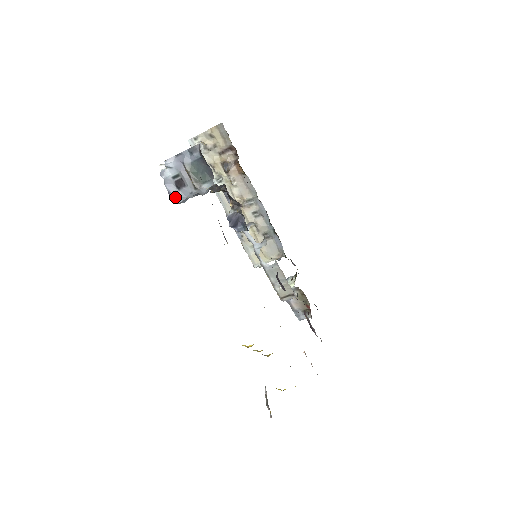
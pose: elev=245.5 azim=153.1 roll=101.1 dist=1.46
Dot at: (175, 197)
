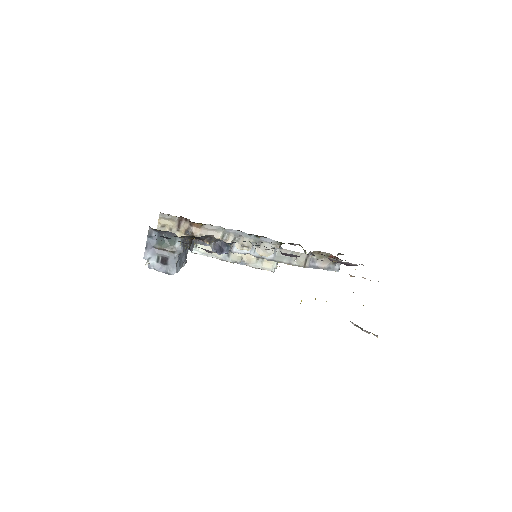
Dot at: (170, 271)
